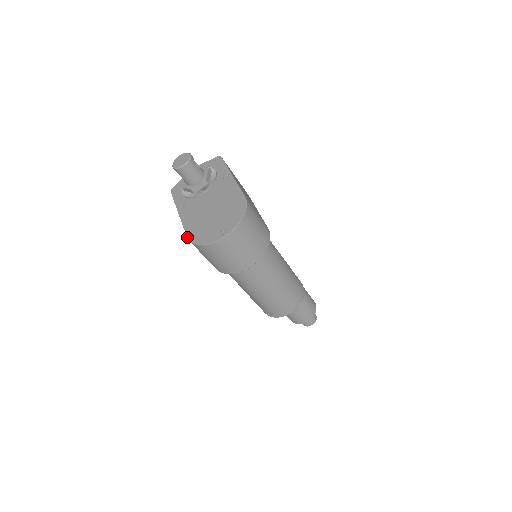
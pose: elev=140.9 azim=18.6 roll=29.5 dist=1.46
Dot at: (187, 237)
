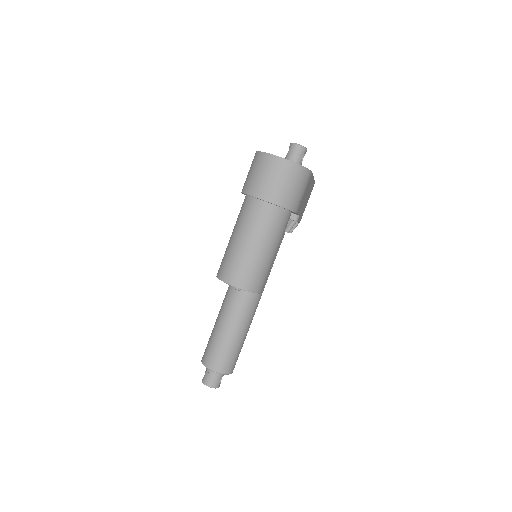
Dot at: occluded
